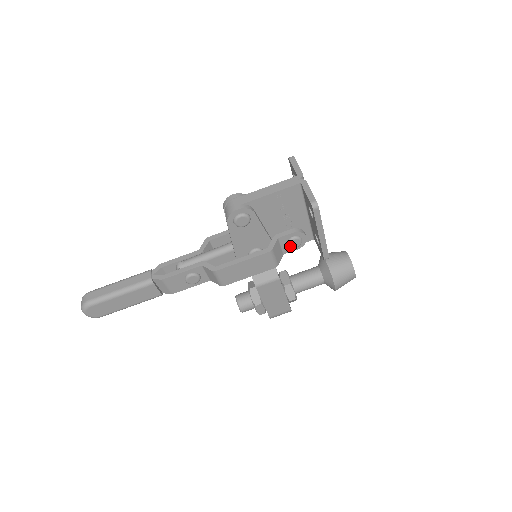
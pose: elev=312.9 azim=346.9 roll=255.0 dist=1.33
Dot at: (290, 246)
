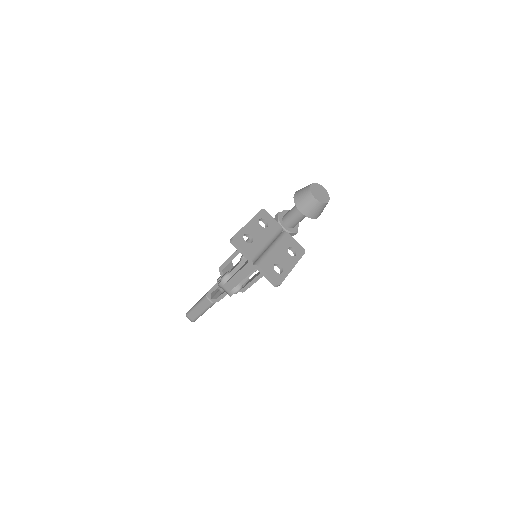
Dot at: occluded
